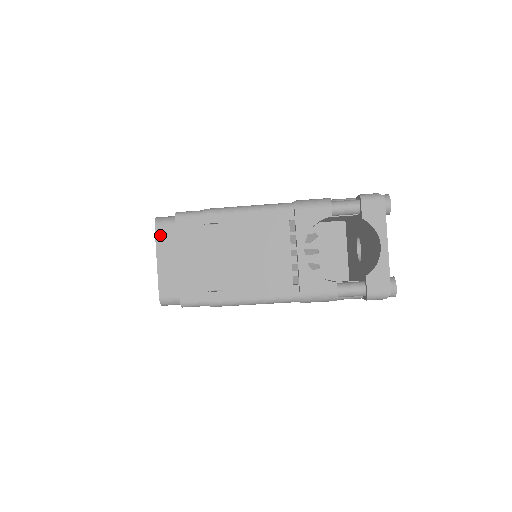
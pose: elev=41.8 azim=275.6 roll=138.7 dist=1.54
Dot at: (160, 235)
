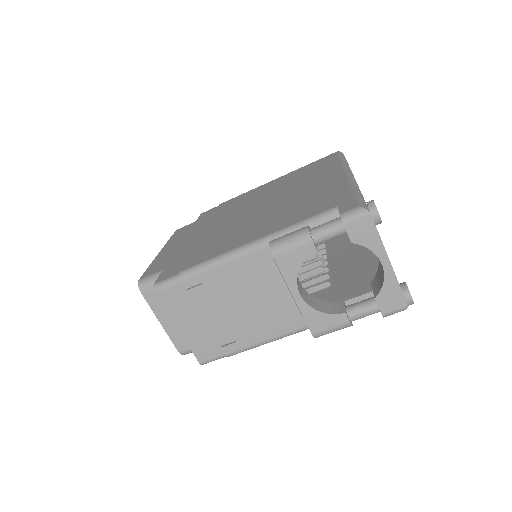
Dot at: (150, 299)
